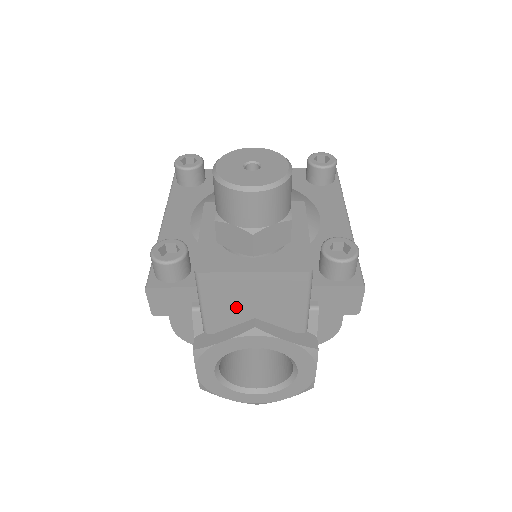
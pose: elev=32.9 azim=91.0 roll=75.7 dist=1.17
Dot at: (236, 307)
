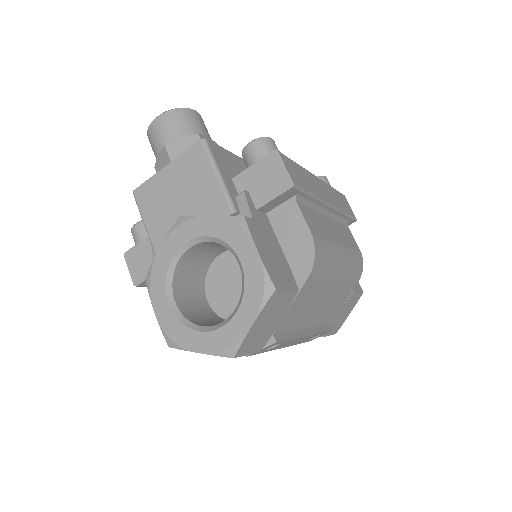
Dot at: (168, 213)
